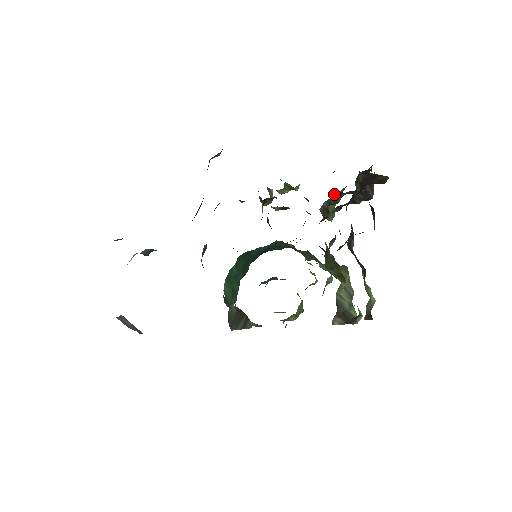
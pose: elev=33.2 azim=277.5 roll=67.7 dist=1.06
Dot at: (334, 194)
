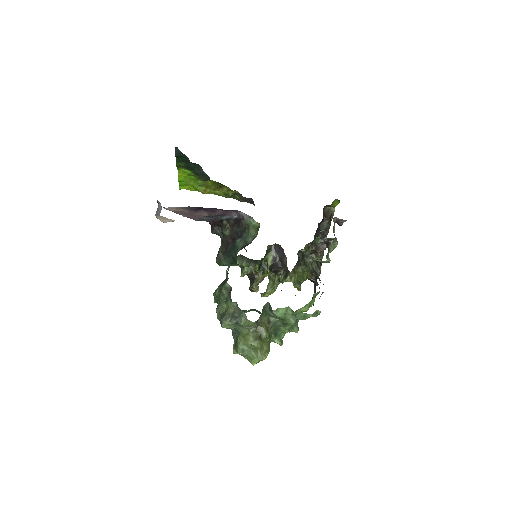
Dot at: occluded
